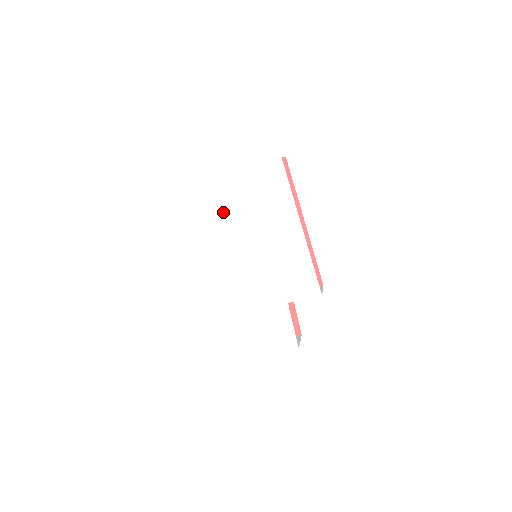
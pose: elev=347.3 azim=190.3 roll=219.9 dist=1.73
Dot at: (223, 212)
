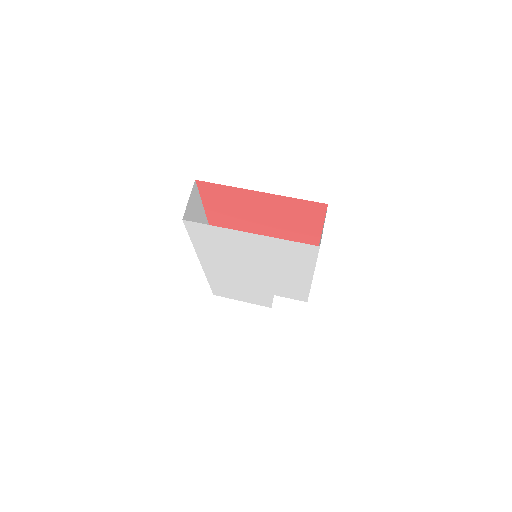
Dot at: (232, 247)
